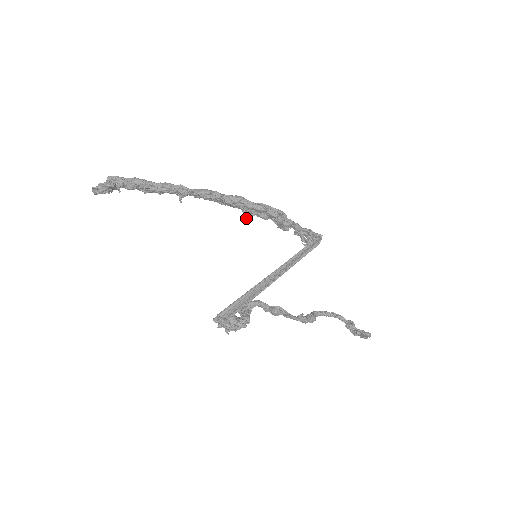
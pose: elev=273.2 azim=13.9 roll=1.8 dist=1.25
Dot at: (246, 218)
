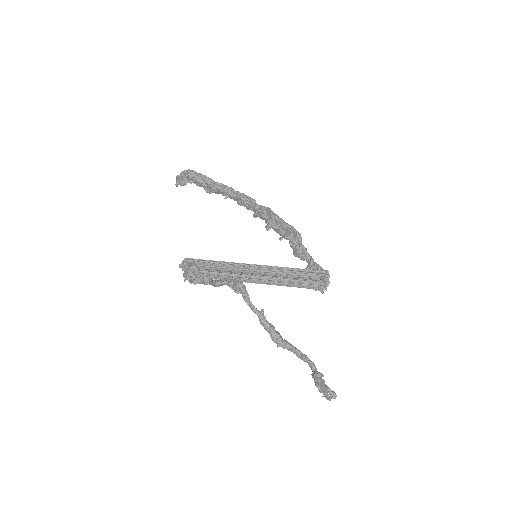
Dot at: (266, 228)
